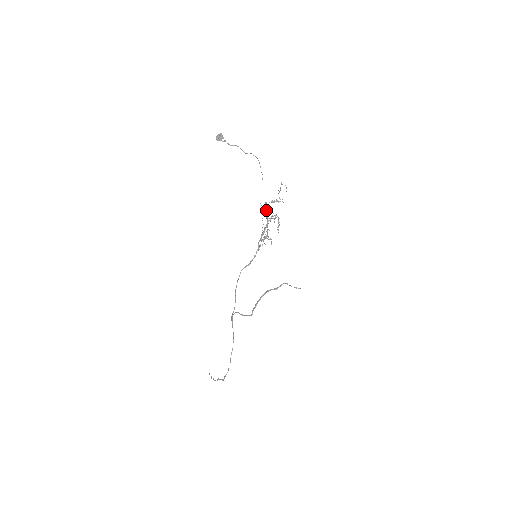
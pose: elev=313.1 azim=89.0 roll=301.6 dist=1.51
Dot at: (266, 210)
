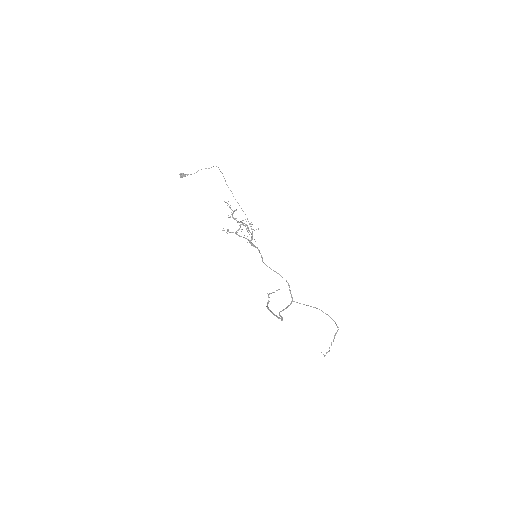
Dot at: (236, 218)
